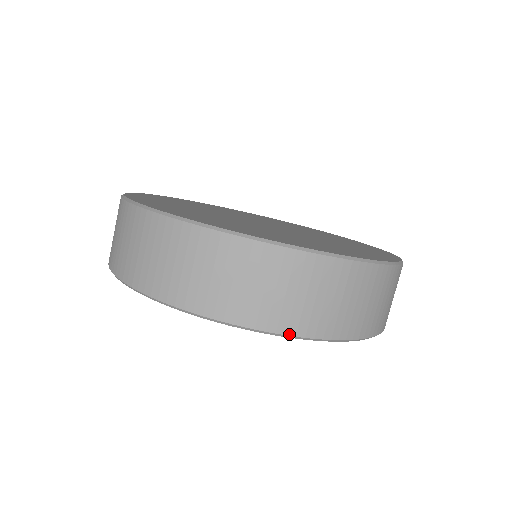
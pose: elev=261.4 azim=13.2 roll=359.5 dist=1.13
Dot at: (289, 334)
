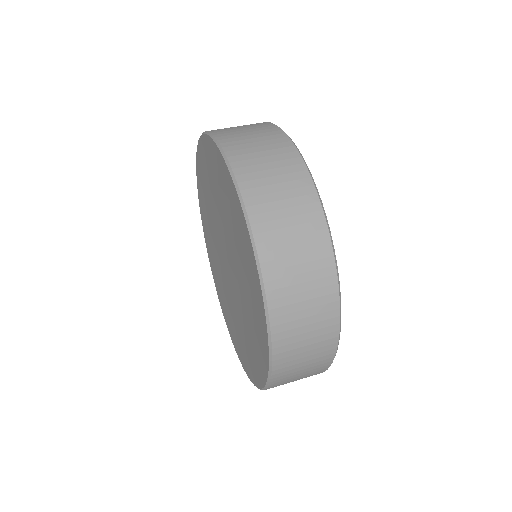
Dot at: (224, 149)
